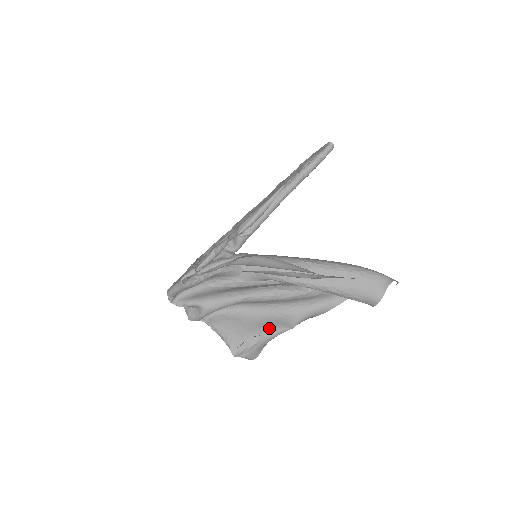
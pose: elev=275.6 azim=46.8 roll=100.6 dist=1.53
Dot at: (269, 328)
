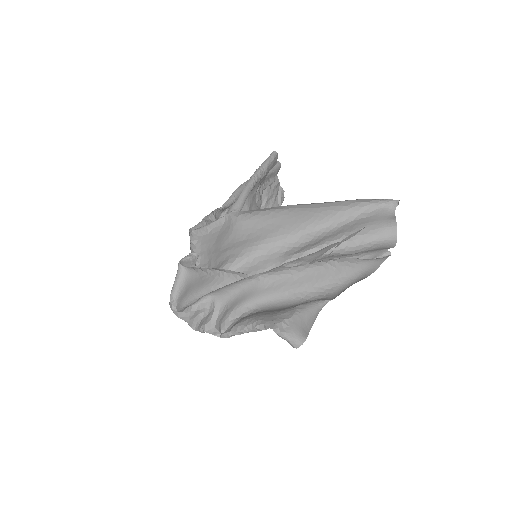
Dot at: (303, 303)
